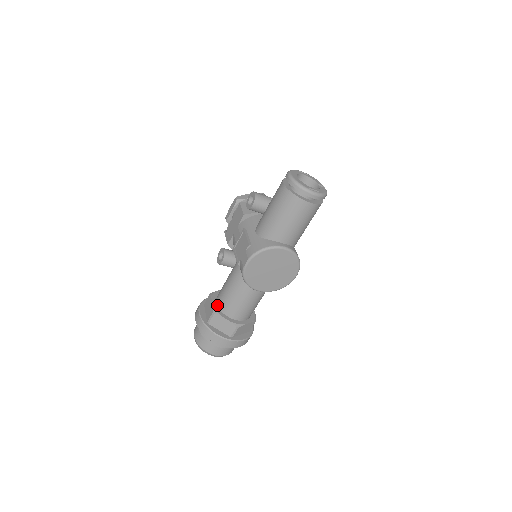
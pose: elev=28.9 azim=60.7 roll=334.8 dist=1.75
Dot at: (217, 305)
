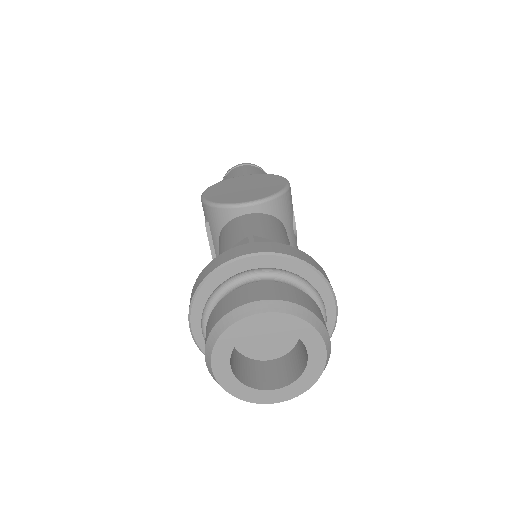
Dot at: occluded
